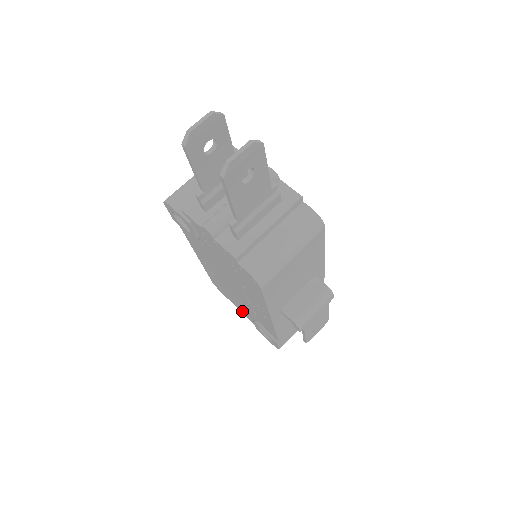
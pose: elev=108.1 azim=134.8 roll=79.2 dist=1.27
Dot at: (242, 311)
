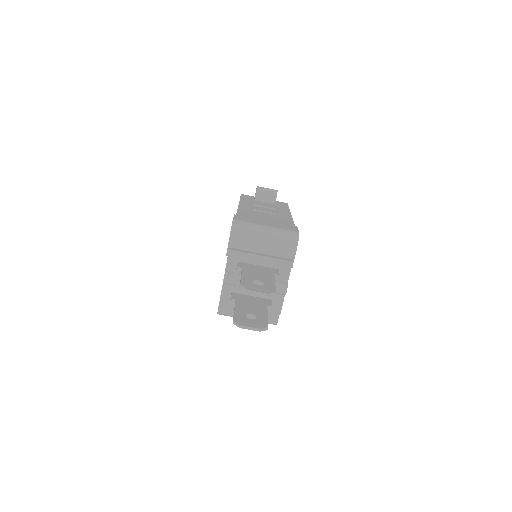
Dot at: occluded
